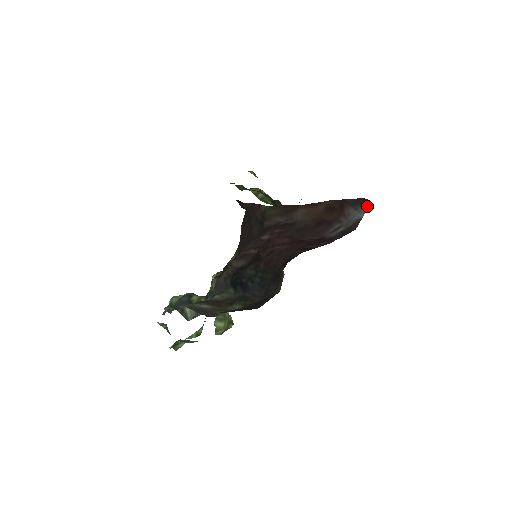
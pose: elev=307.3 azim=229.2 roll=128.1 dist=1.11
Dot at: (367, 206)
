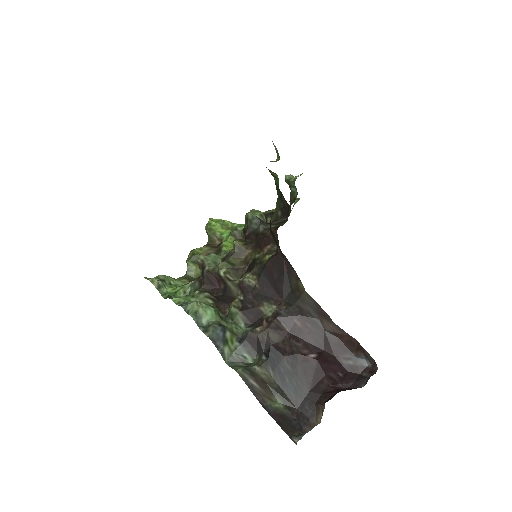
Dot at: (374, 369)
